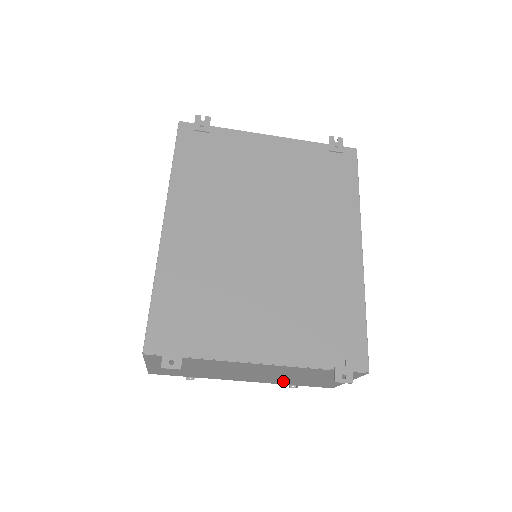
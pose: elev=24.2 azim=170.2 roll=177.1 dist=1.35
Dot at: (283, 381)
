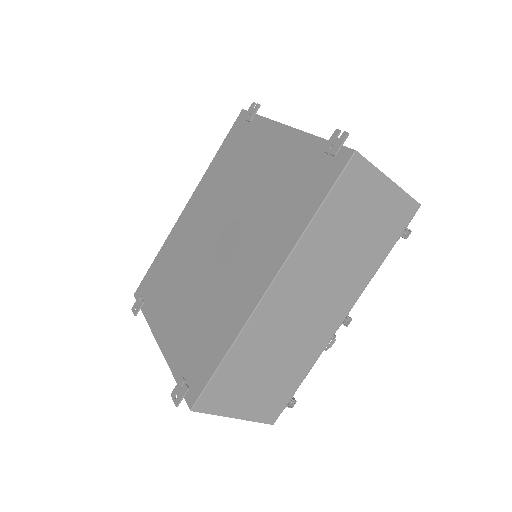
Dot at: occluded
